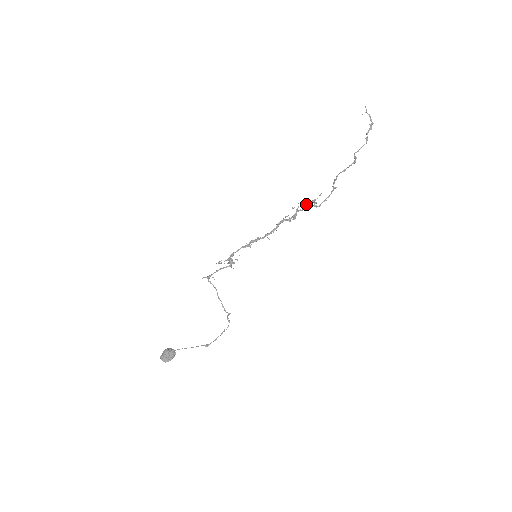
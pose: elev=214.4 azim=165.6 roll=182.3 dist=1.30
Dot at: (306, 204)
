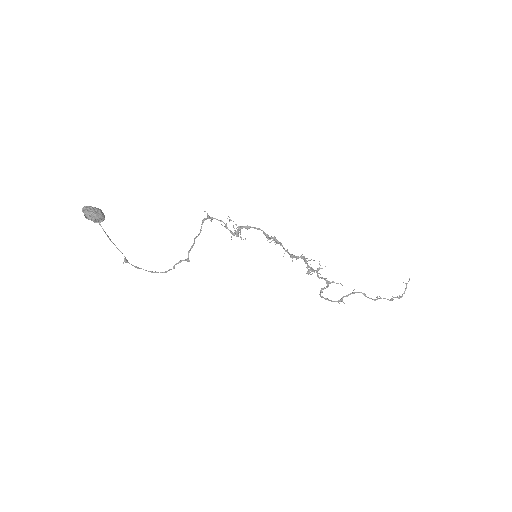
Dot at: occluded
